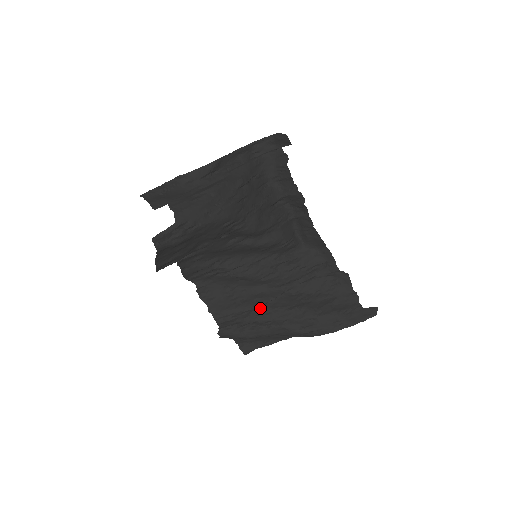
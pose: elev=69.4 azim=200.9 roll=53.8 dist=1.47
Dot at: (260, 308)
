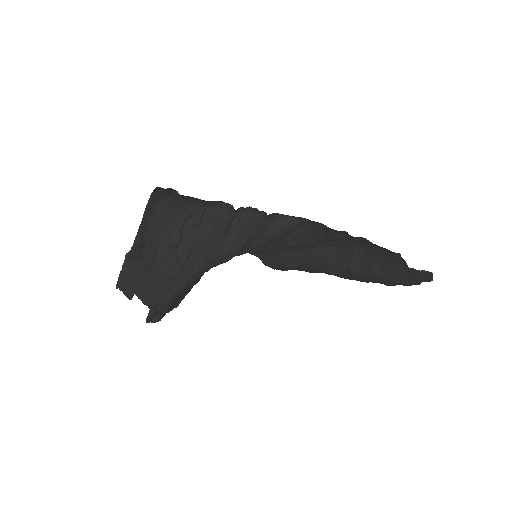
Dot at: (304, 265)
